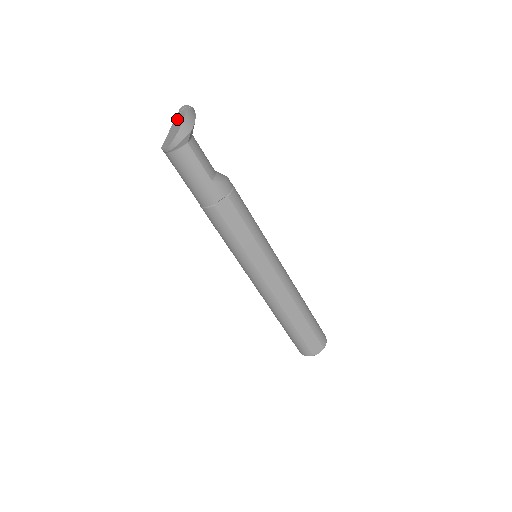
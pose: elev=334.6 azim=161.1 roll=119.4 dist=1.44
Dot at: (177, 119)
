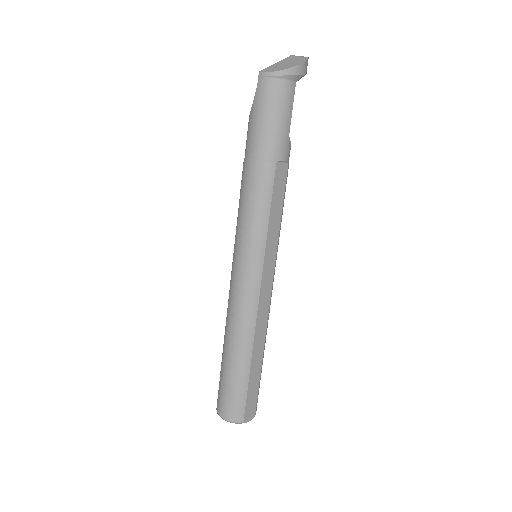
Dot at: (290, 59)
